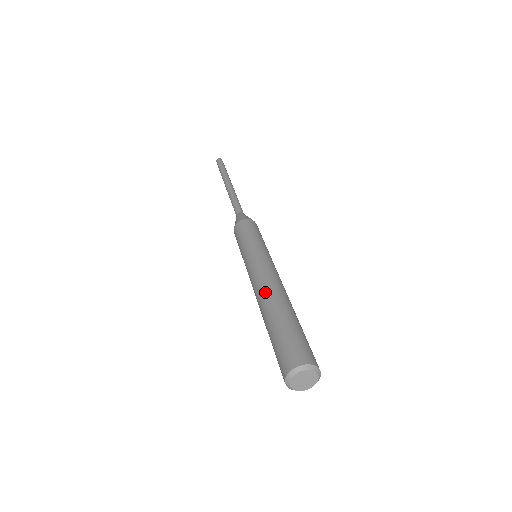
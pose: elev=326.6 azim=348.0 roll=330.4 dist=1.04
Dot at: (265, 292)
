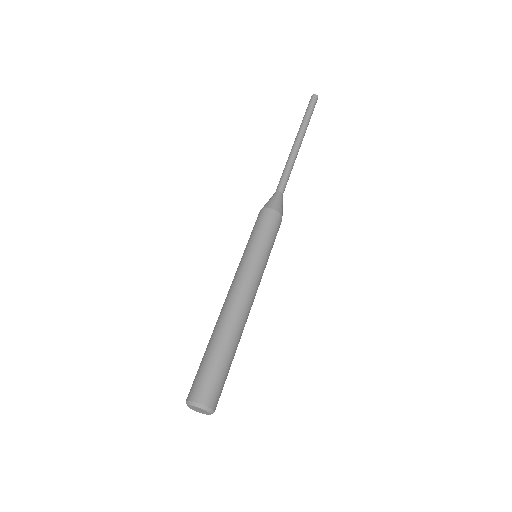
Dot at: (228, 311)
